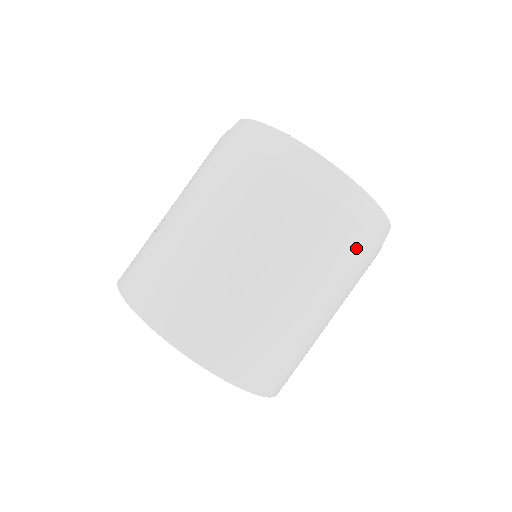
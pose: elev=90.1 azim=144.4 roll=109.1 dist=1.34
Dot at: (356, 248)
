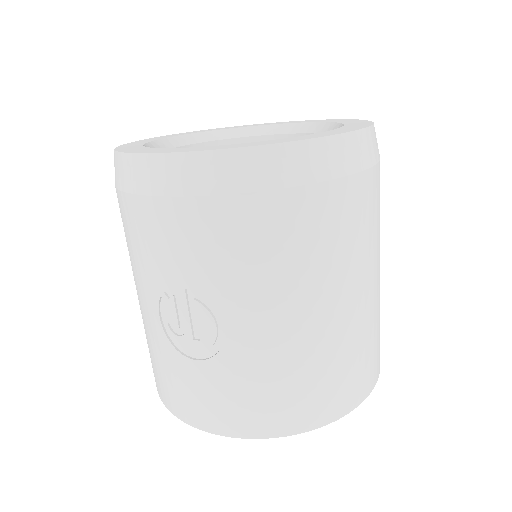
Dot at: occluded
